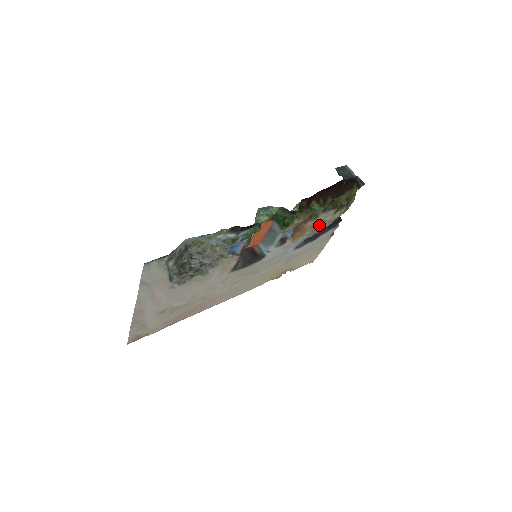
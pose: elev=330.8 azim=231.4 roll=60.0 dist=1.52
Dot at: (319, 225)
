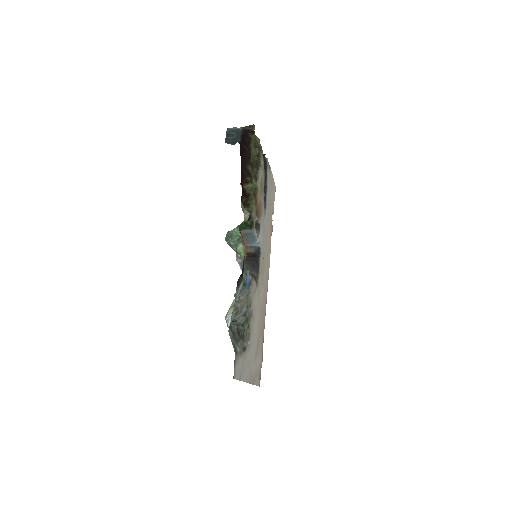
Dot at: (261, 185)
